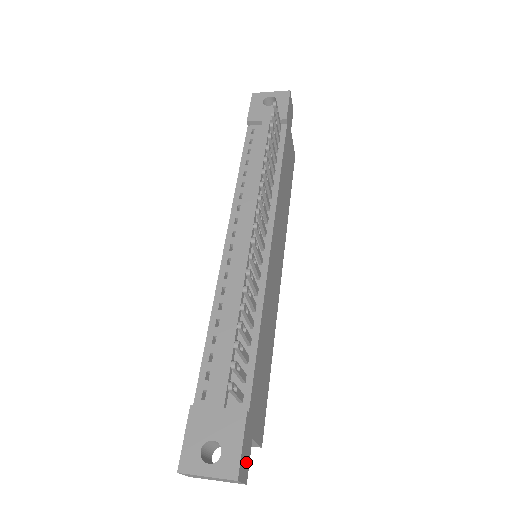
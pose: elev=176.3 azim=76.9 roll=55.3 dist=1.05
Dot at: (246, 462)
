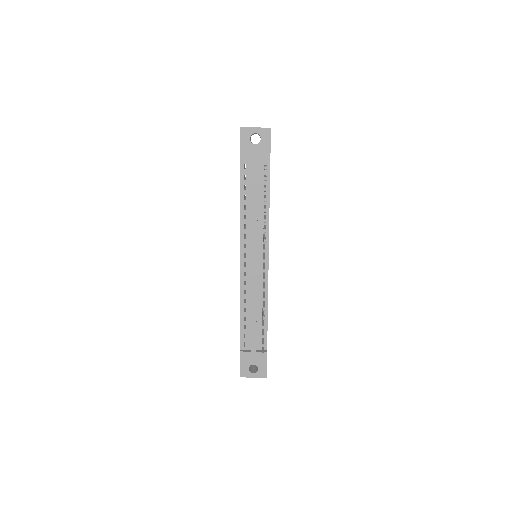
Dot at: occluded
